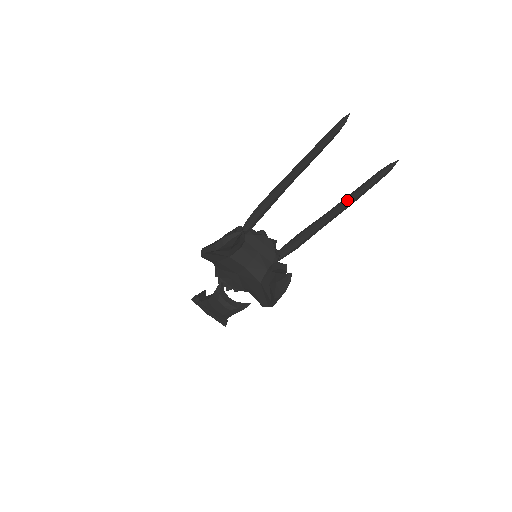
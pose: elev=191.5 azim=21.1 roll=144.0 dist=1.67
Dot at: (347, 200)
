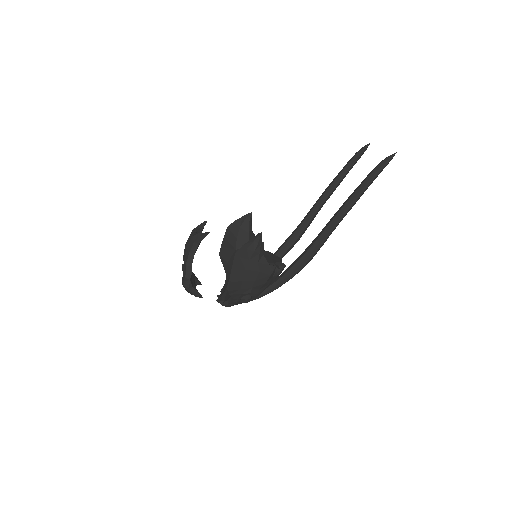
Dot at: (348, 198)
